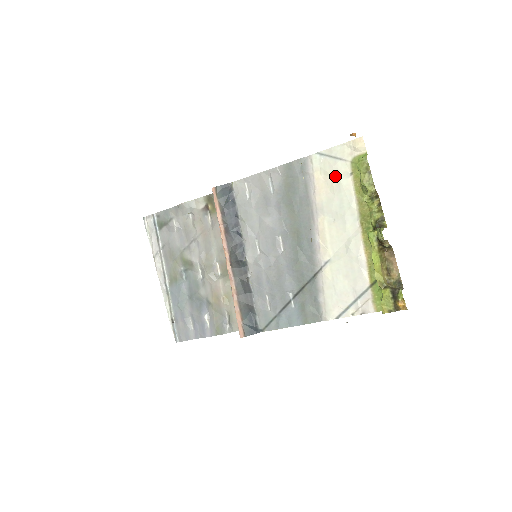
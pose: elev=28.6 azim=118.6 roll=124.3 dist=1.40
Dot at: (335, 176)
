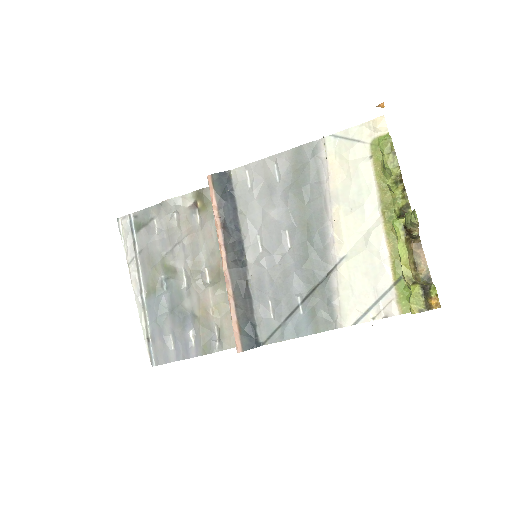
Dot at: (352, 160)
